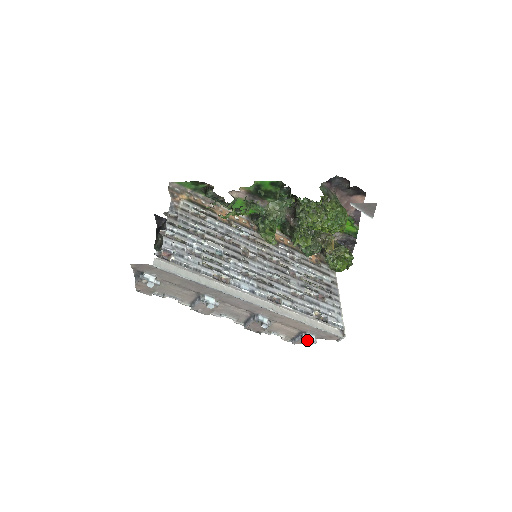
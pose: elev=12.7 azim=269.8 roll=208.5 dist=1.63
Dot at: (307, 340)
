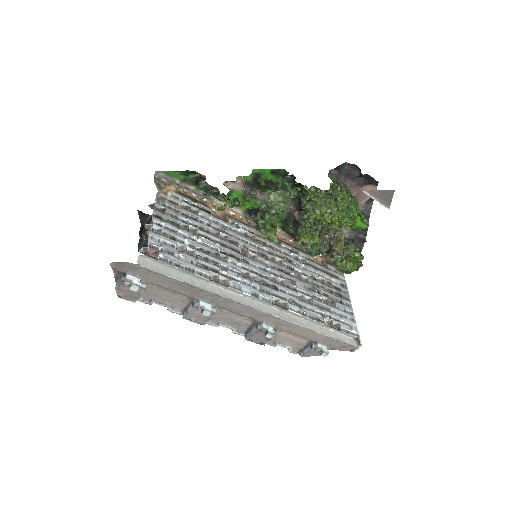
Dot at: (318, 351)
